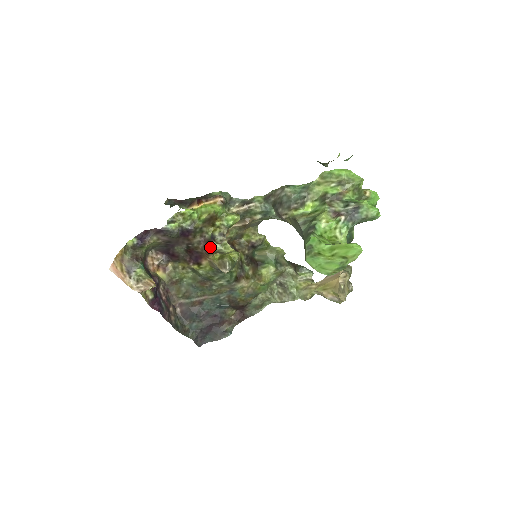
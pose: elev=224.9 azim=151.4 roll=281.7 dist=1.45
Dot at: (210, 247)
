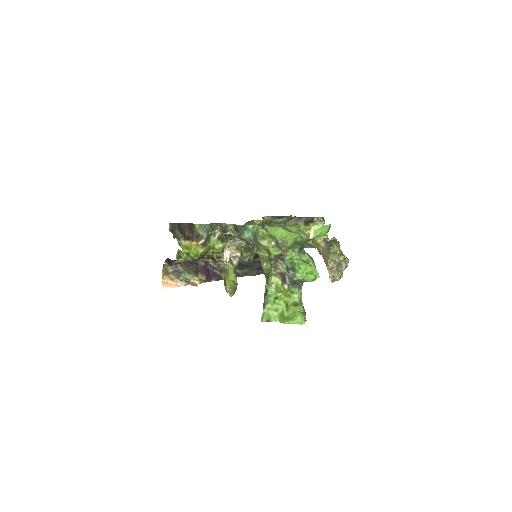
Dot at: (217, 263)
